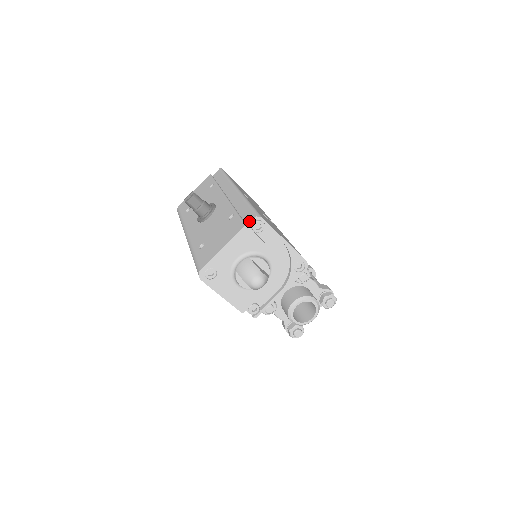
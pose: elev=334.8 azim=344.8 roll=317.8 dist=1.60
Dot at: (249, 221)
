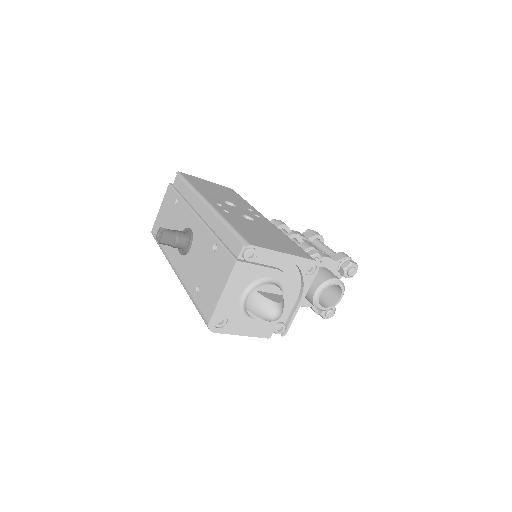
Dot at: (238, 253)
